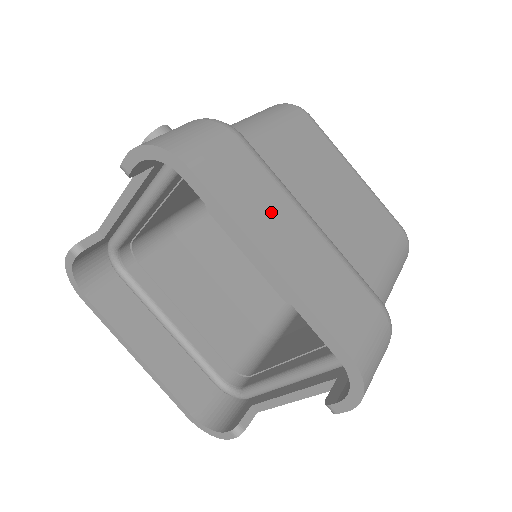
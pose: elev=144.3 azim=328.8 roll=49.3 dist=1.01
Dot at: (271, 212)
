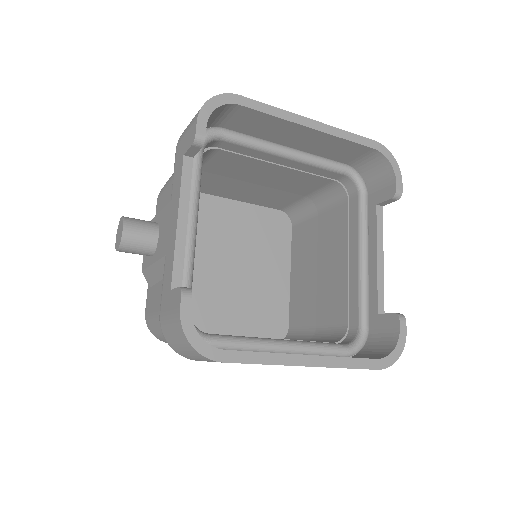
Dot at: occluded
